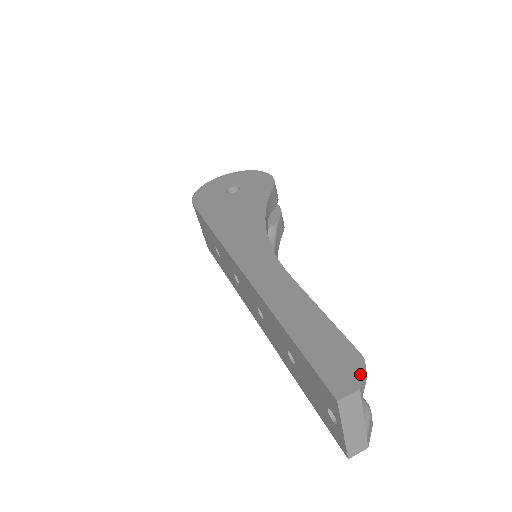
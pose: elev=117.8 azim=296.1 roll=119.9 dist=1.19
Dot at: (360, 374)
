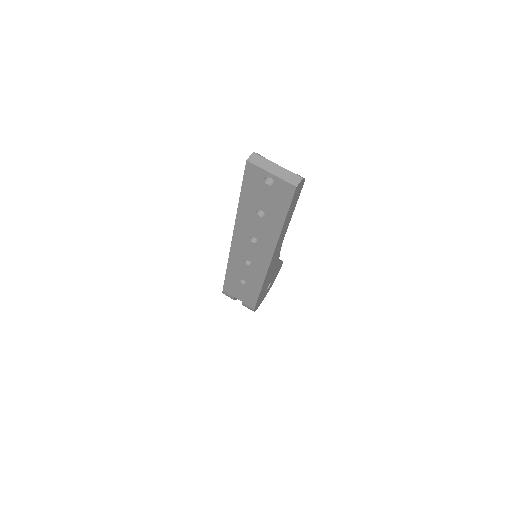
Dot at: occluded
